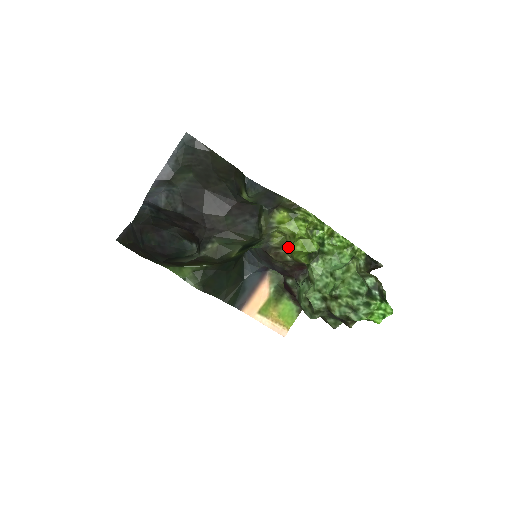
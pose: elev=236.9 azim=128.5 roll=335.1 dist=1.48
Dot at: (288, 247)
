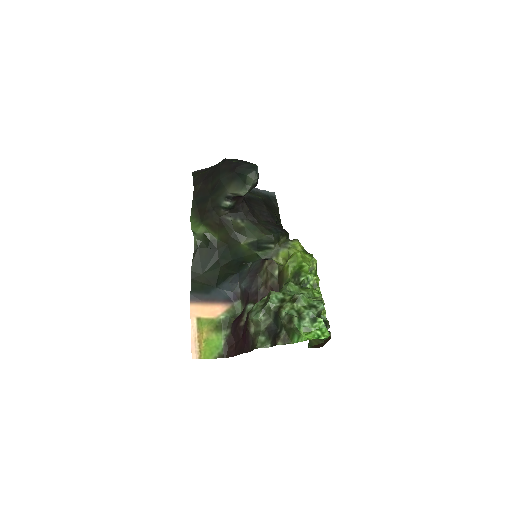
Dot at: occluded
